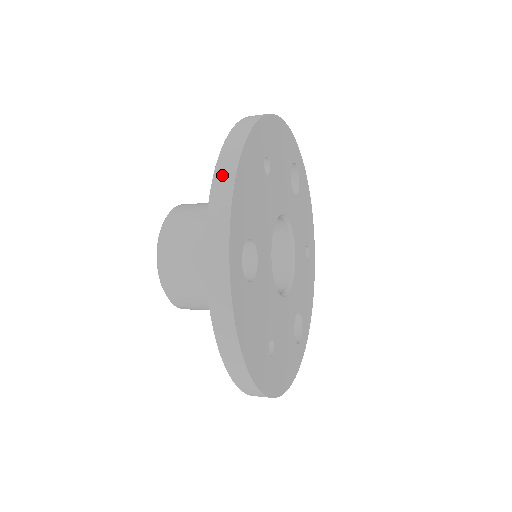
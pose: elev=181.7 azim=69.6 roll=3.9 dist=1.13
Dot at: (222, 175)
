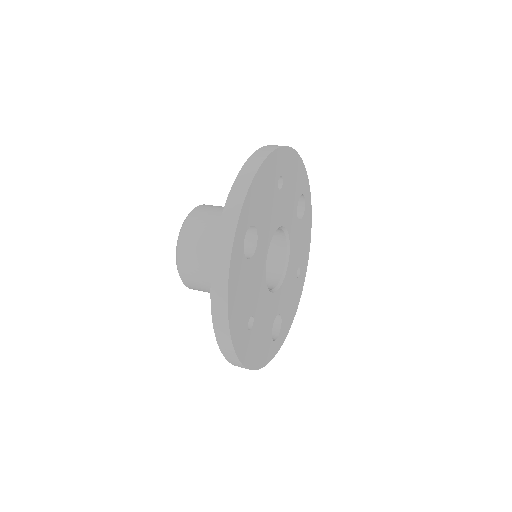
Dot at: (245, 173)
